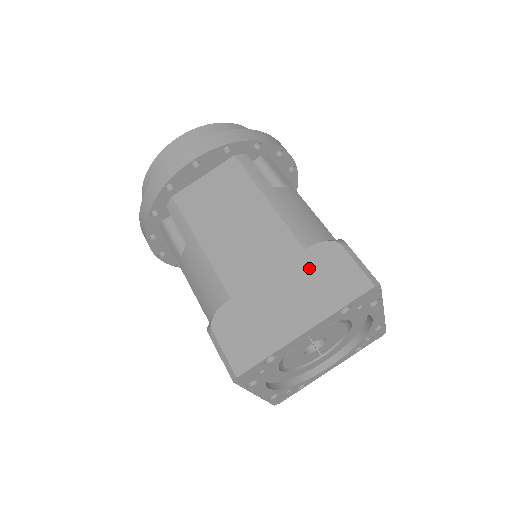
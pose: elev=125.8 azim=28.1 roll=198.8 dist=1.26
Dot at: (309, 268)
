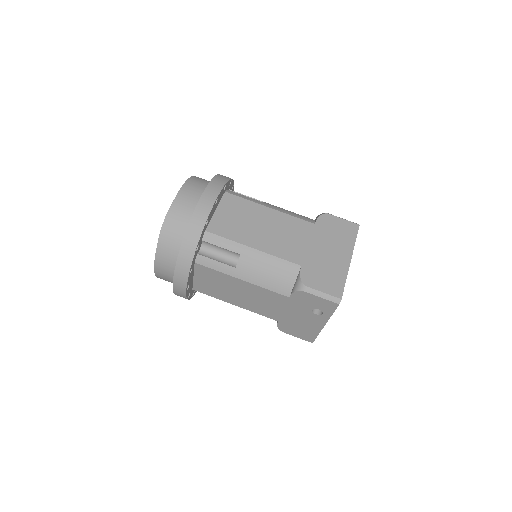
Dot at: (325, 231)
